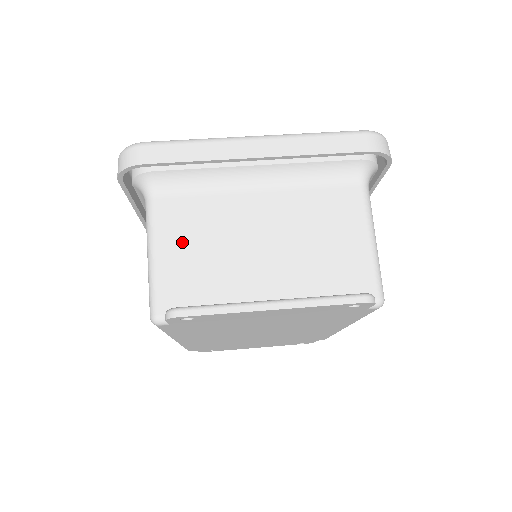
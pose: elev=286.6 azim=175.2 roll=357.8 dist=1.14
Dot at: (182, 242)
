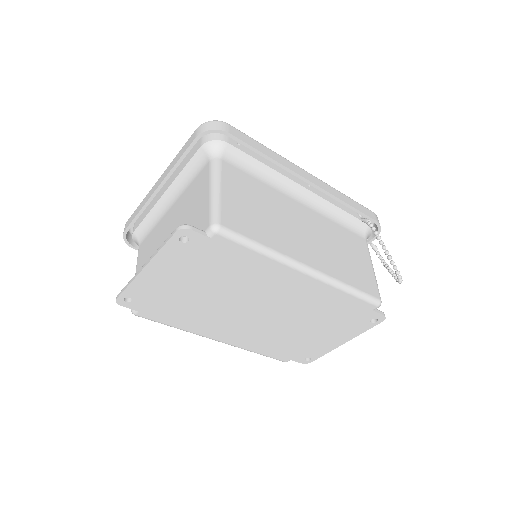
Dot at: (143, 261)
